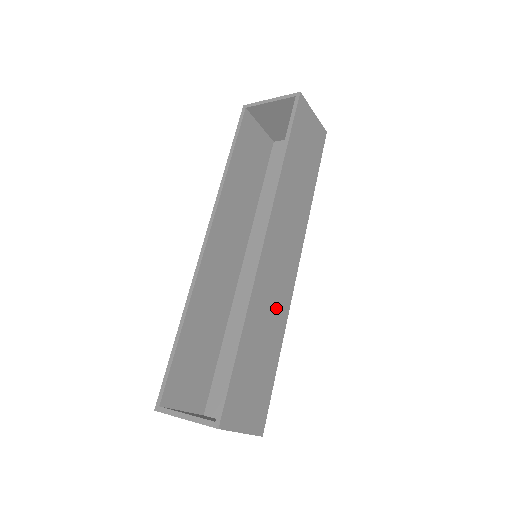
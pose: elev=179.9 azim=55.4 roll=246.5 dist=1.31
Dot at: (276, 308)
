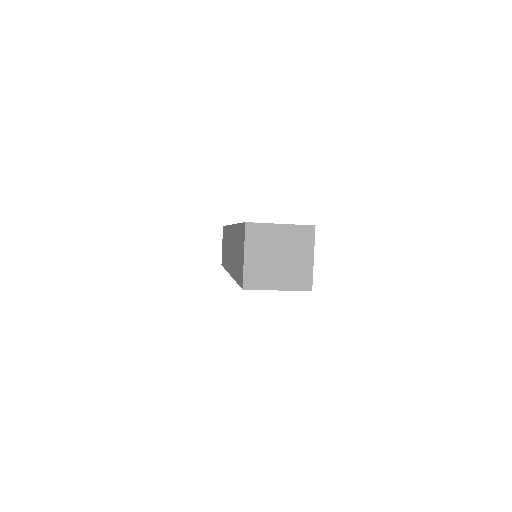
Dot at: occluded
